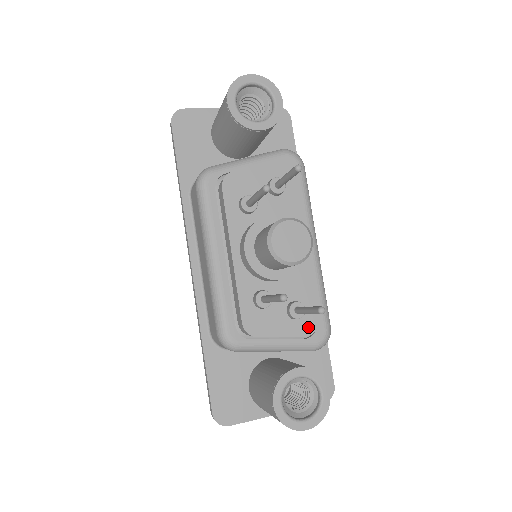
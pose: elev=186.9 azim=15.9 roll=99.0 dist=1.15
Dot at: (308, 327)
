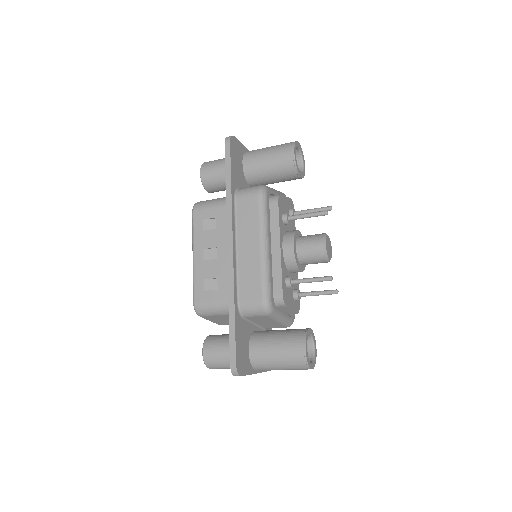
Dot at: (298, 308)
